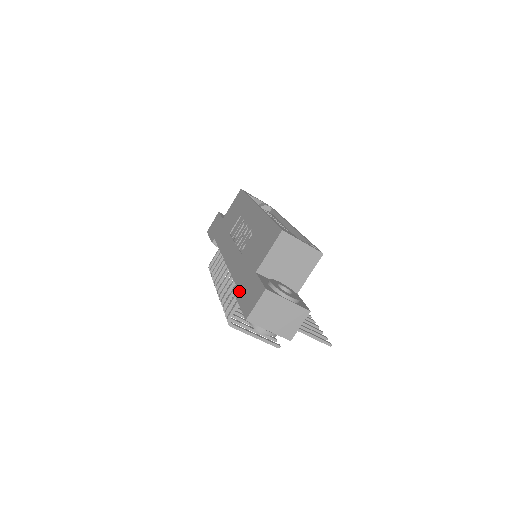
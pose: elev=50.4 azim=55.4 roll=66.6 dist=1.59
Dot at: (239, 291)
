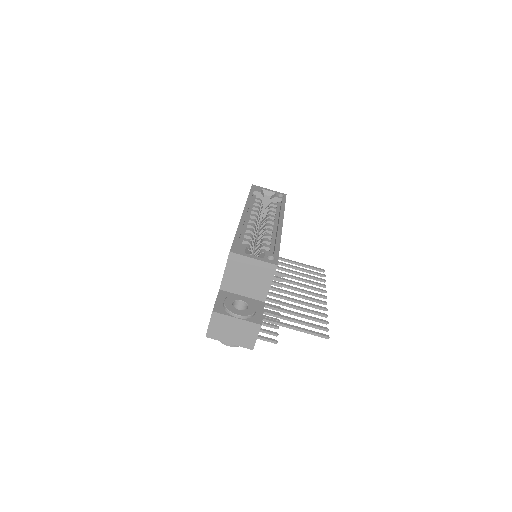
Dot at: occluded
